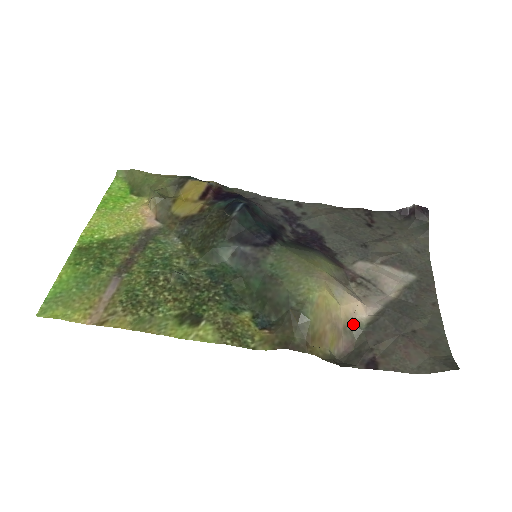
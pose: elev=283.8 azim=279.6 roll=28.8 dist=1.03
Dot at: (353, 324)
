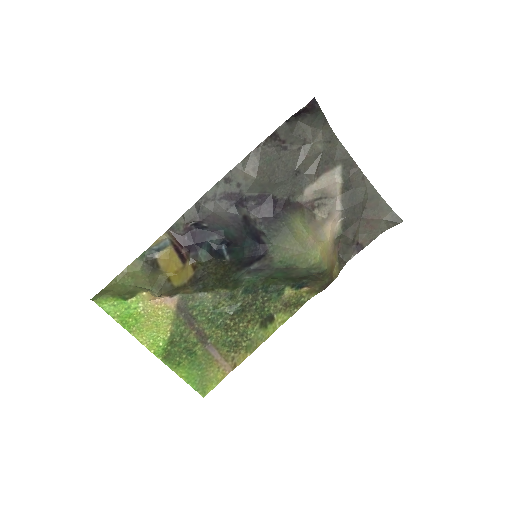
Dot at: (336, 237)
